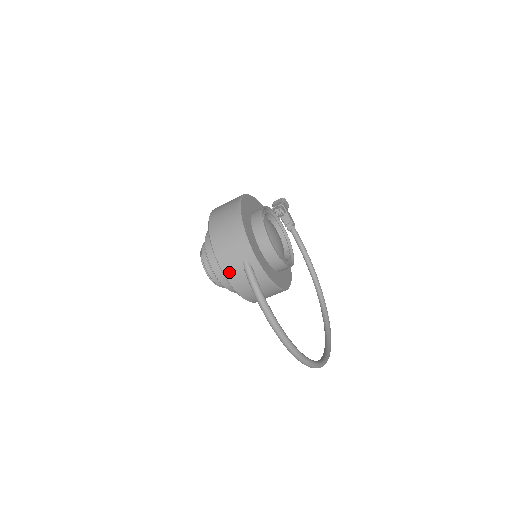
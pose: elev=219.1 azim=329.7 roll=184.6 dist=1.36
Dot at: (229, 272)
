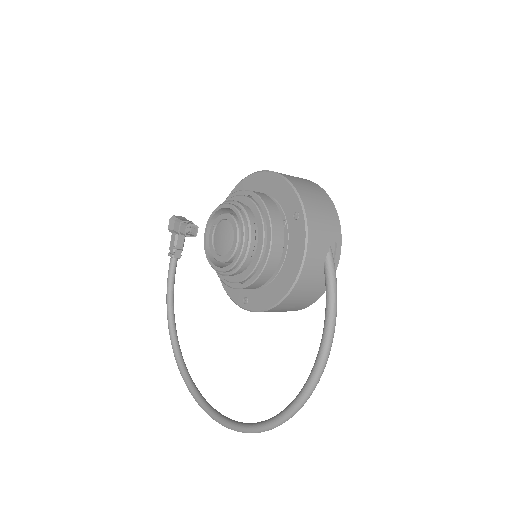
Dot at: (313, 250)
